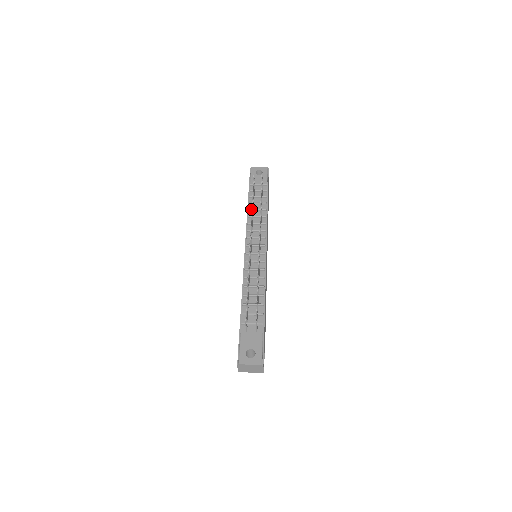
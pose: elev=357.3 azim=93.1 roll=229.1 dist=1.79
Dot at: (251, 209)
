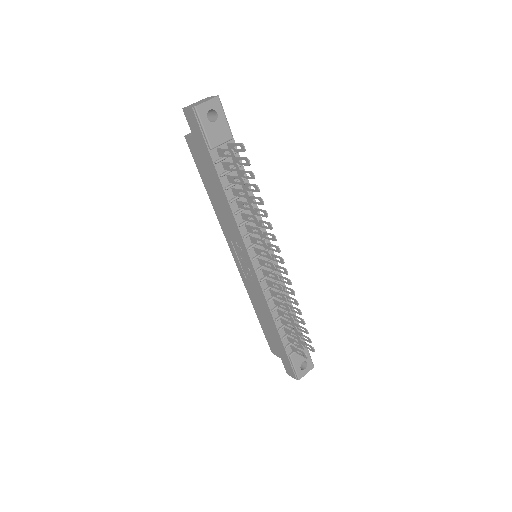
Dot at: occluded
